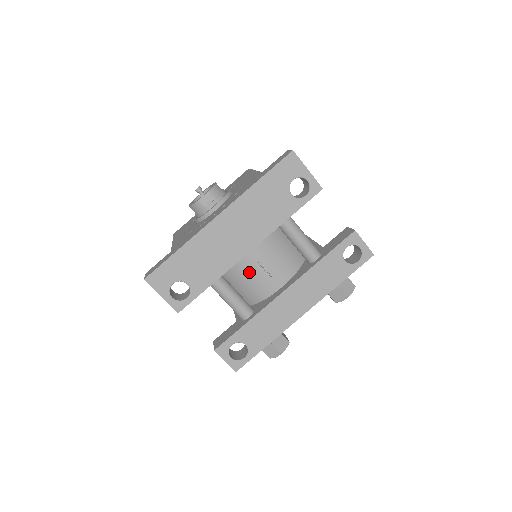
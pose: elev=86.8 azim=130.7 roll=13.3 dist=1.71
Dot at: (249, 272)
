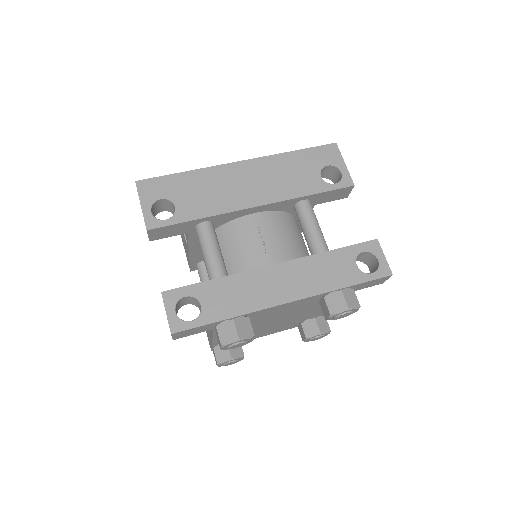
Dot at: (244, 237)
